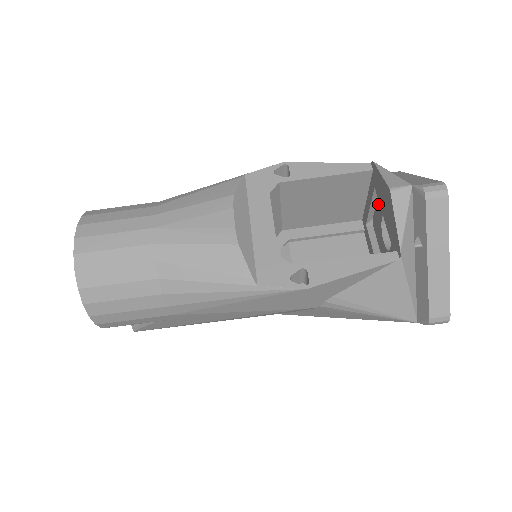
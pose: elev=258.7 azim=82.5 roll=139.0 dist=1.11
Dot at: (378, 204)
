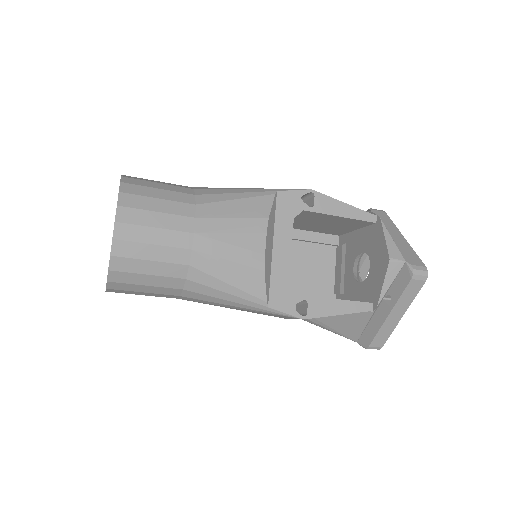
Dot at: (362, 239)
